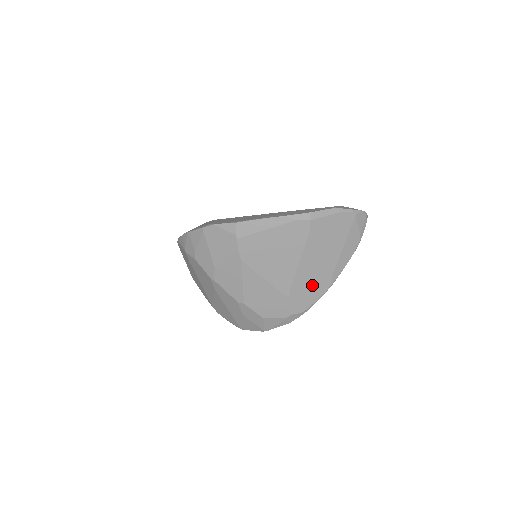
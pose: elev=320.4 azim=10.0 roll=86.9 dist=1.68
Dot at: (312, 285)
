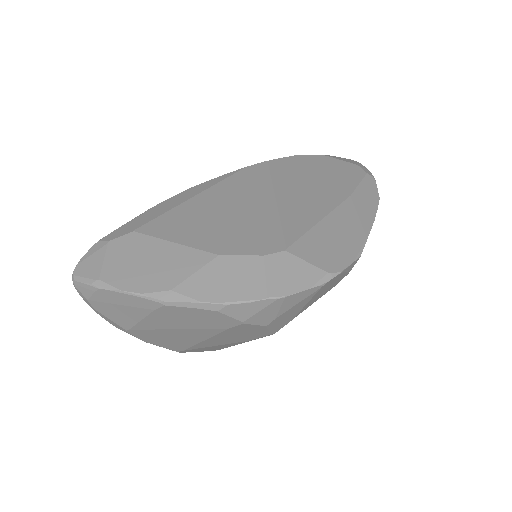
Dot at: occluded
